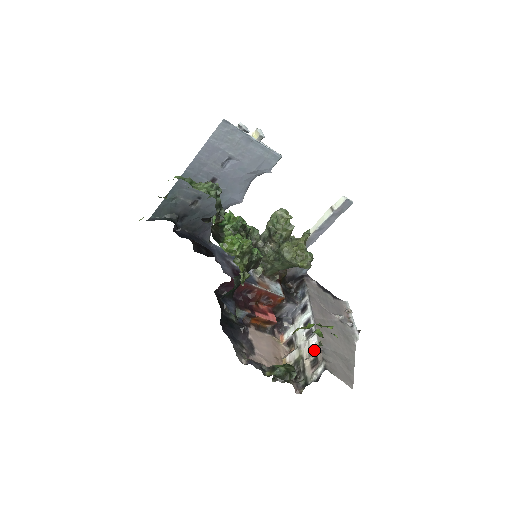
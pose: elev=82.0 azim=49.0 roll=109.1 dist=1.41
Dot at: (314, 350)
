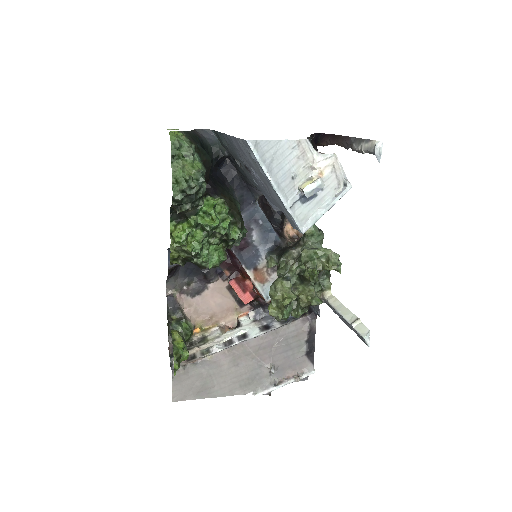
Dot at: (204, 353)
